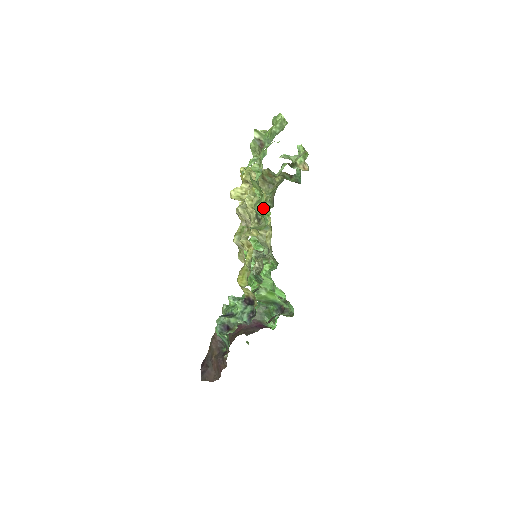
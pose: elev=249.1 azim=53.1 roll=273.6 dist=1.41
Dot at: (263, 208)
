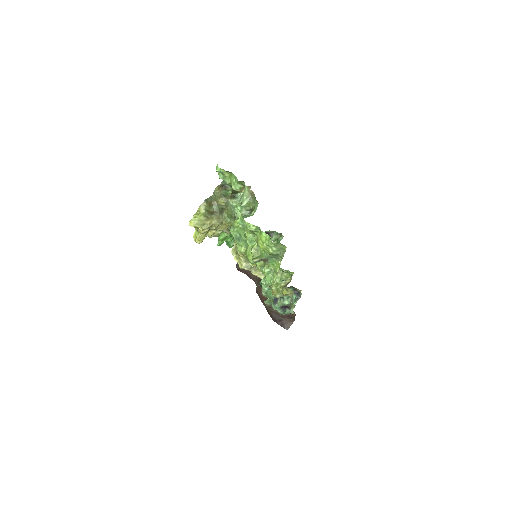
Dot at: occluded
